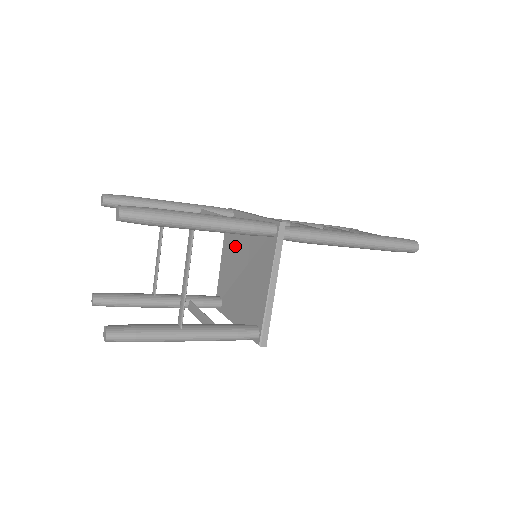
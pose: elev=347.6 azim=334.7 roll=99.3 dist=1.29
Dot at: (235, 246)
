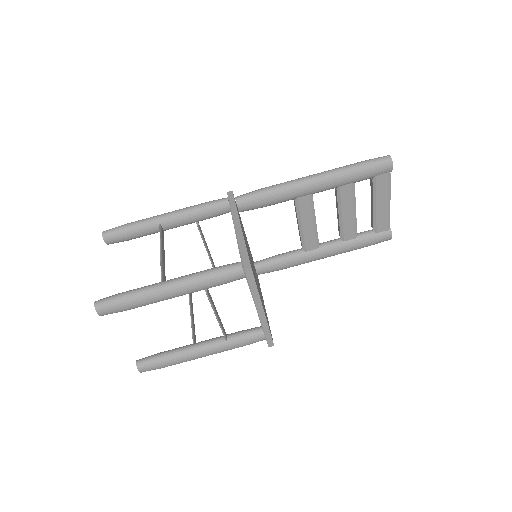
Dot at: occluded
